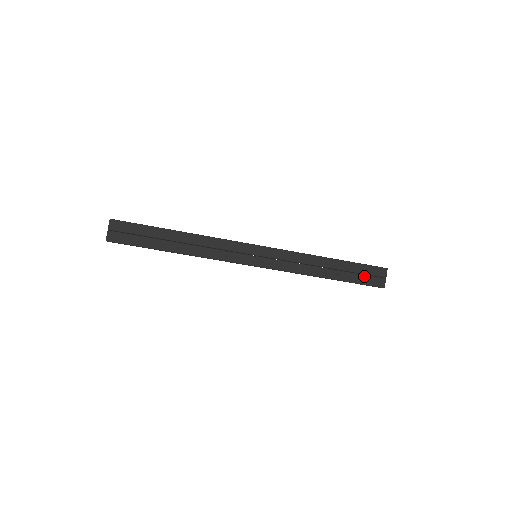
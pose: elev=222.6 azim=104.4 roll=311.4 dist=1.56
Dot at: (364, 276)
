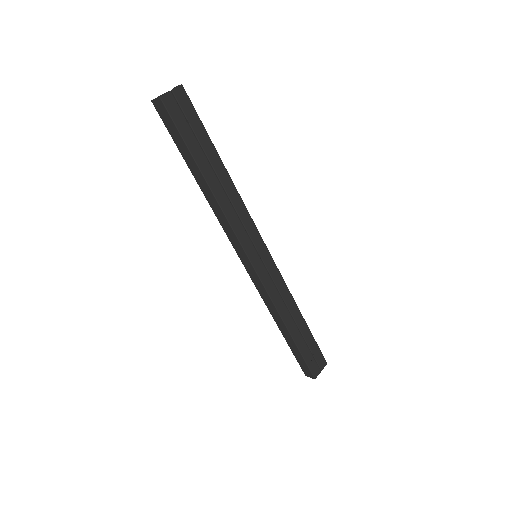
Dot at: (311, 355)
